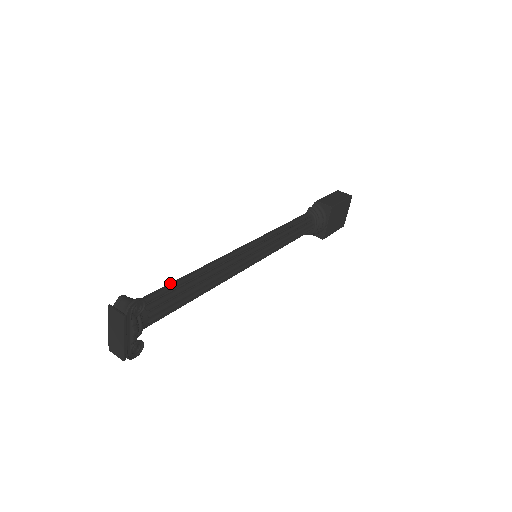
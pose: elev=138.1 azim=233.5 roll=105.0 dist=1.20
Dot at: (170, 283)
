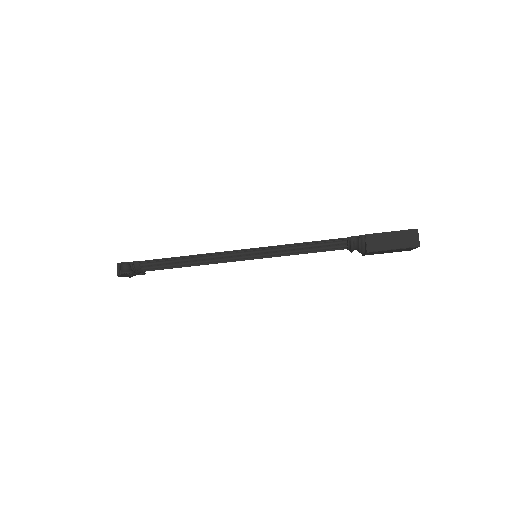
Dot at: (164, 260)
